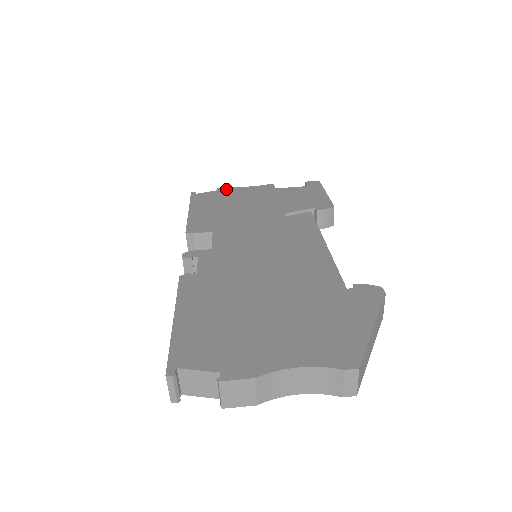
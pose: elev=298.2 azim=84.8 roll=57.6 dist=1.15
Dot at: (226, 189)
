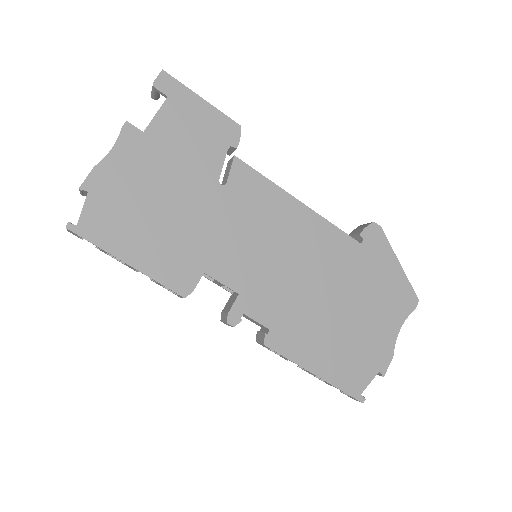
Dot at: (94, 183)
